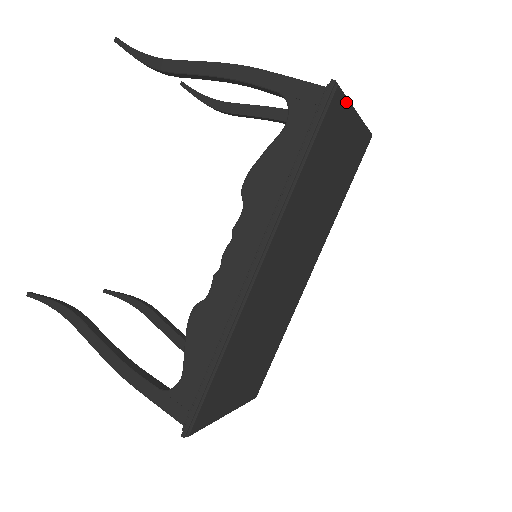
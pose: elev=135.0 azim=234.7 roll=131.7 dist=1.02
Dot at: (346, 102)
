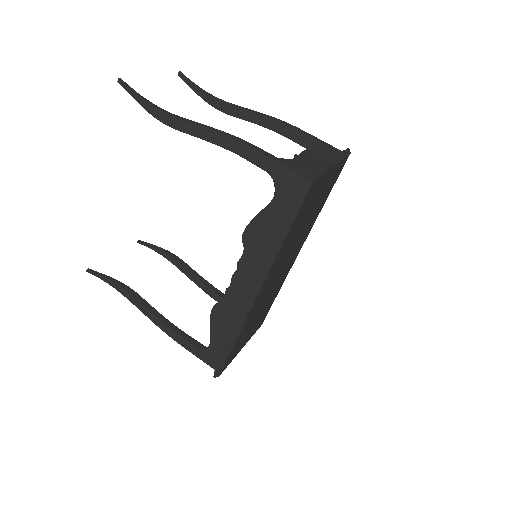
Dot at: (321, 176)
